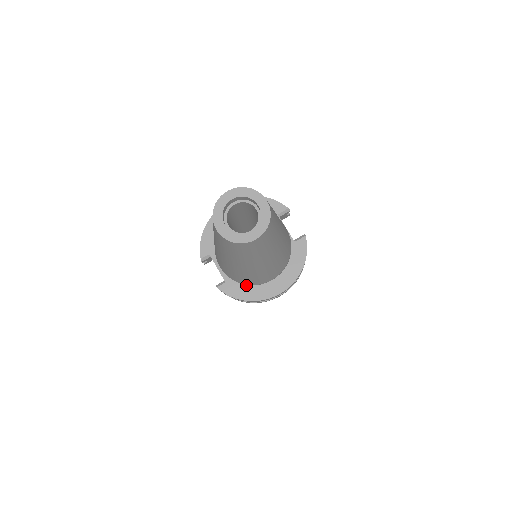
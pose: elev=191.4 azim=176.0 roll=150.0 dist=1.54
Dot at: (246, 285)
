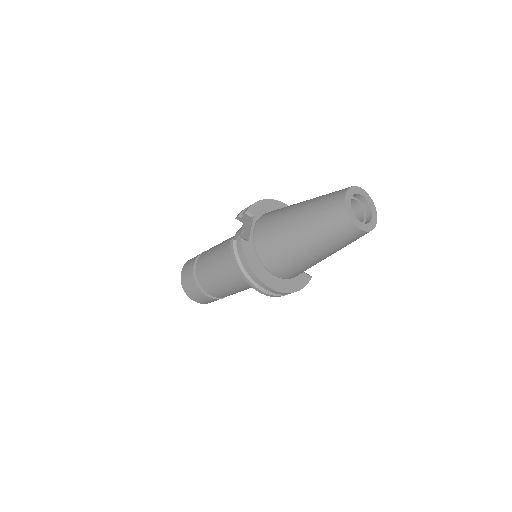
Dot at: (258, 259)
